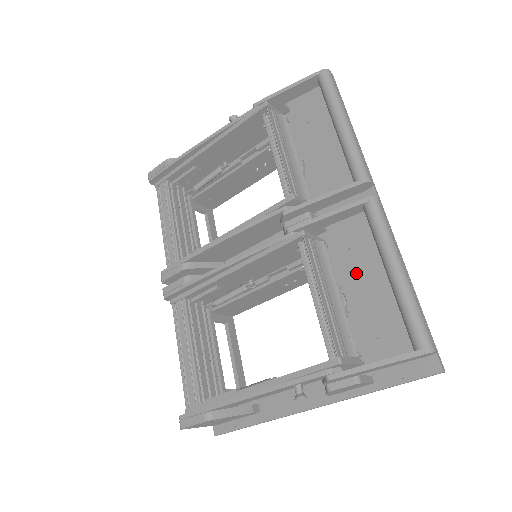
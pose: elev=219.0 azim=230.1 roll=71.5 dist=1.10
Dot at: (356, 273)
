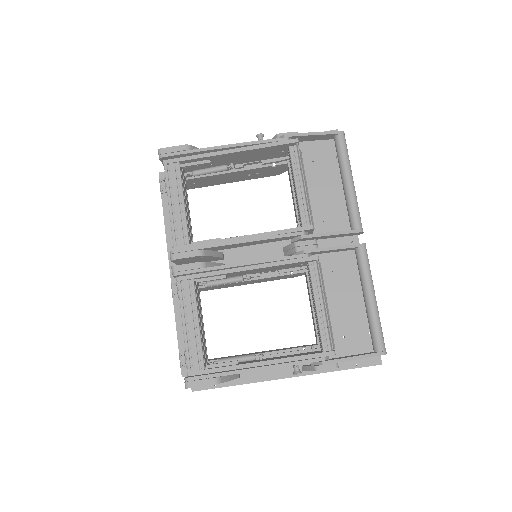
Dot at: (335, 290)
